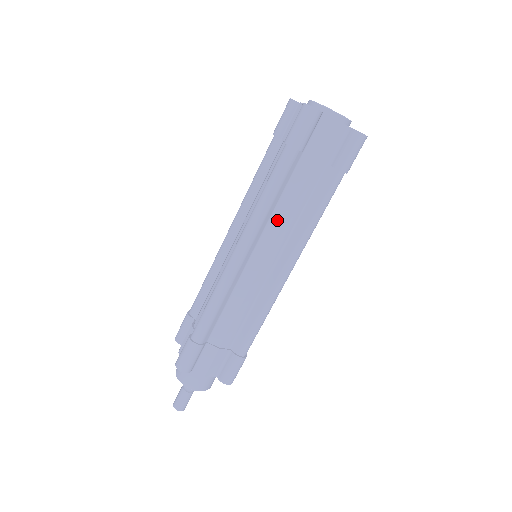
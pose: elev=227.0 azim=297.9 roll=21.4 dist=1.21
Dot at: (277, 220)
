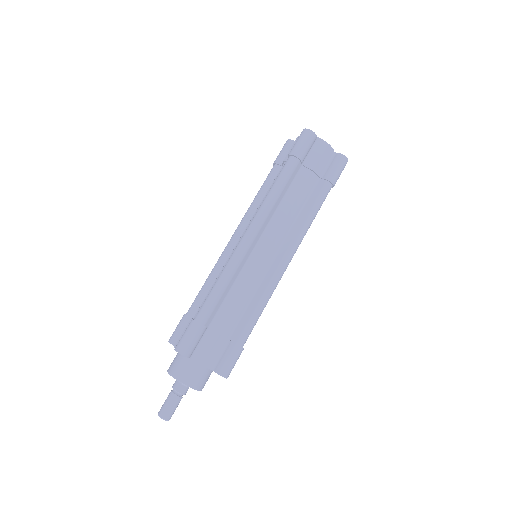
Dot at: (280, 216)
